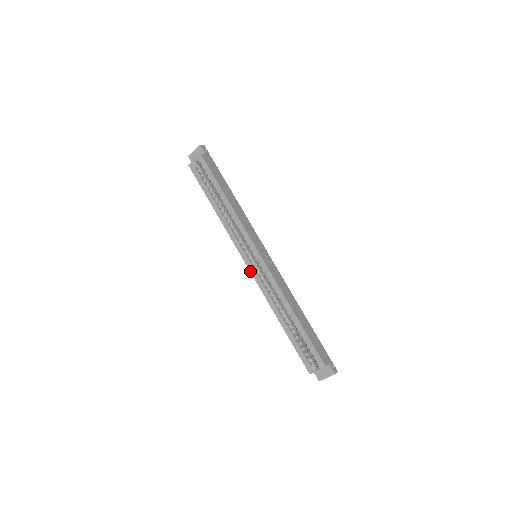
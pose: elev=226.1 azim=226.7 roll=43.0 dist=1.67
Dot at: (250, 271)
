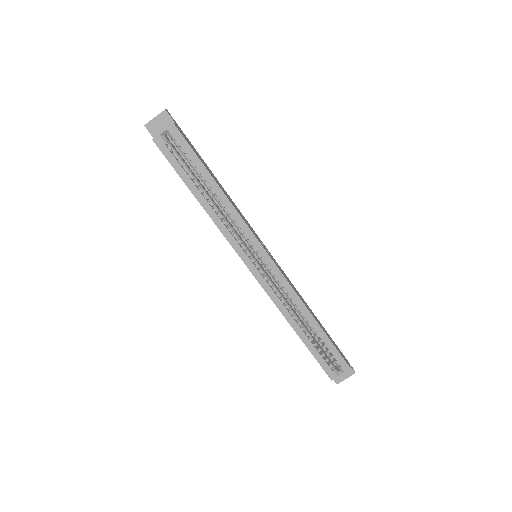
Dot at: (254, 276)
